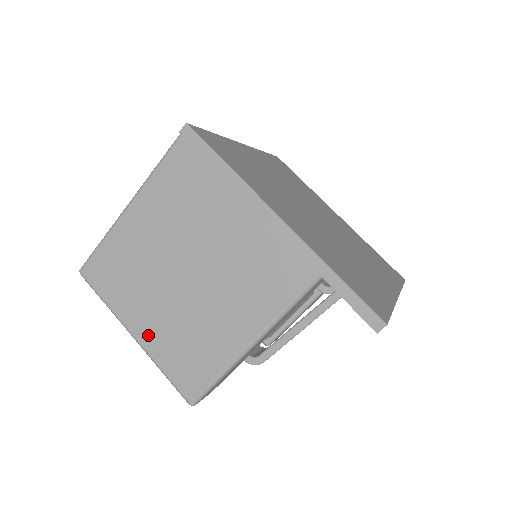
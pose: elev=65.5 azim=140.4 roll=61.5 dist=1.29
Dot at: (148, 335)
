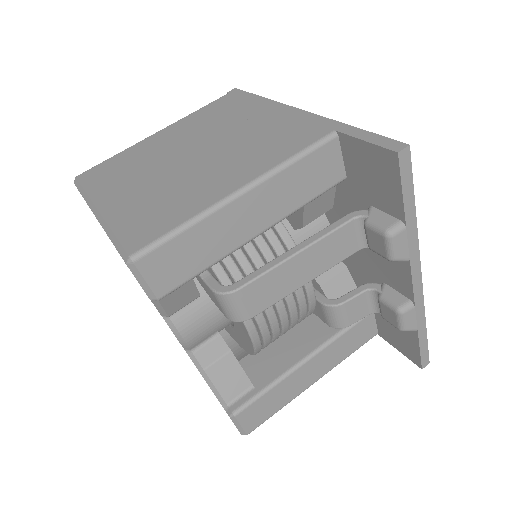
Dot at: (117, 205)
